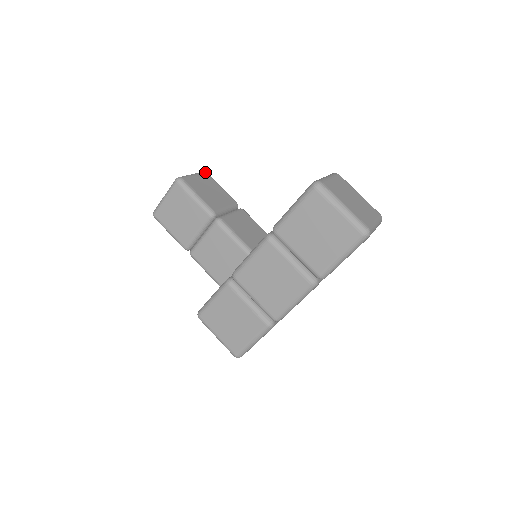
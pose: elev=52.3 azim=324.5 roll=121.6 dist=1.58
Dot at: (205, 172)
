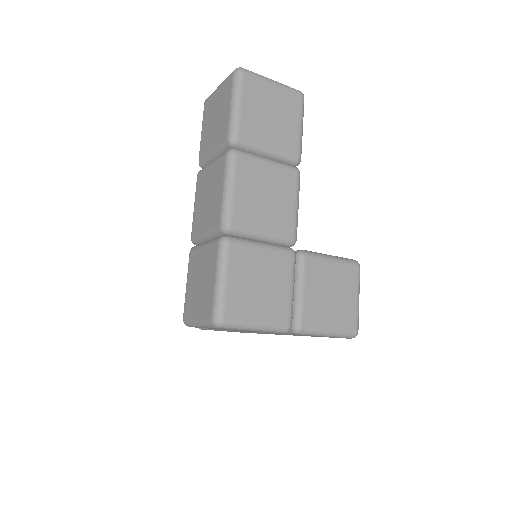
Dot at: occluded
